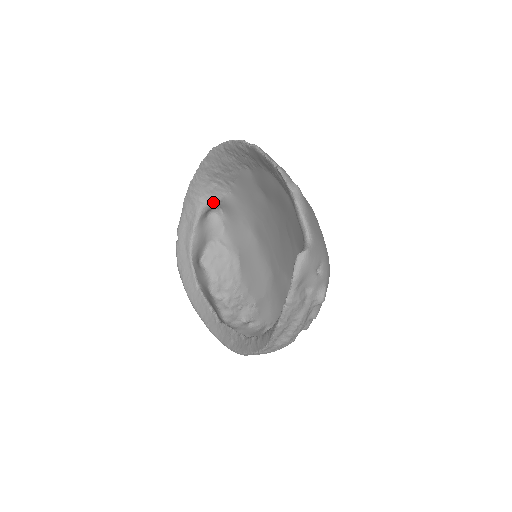
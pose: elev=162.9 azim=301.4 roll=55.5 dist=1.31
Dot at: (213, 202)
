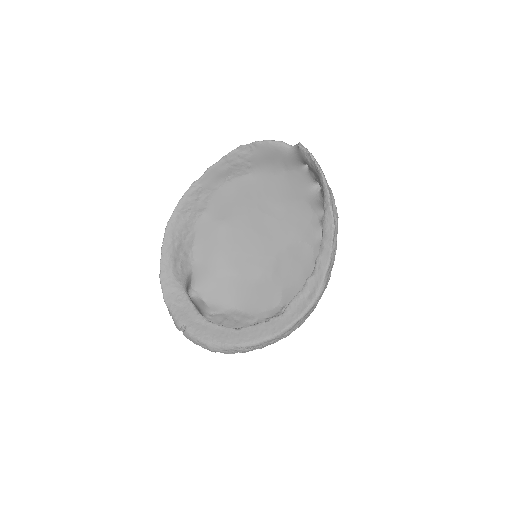
Dot at: (187, 278)
